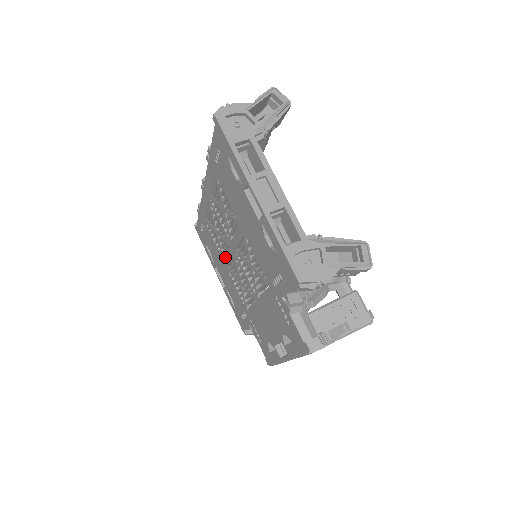
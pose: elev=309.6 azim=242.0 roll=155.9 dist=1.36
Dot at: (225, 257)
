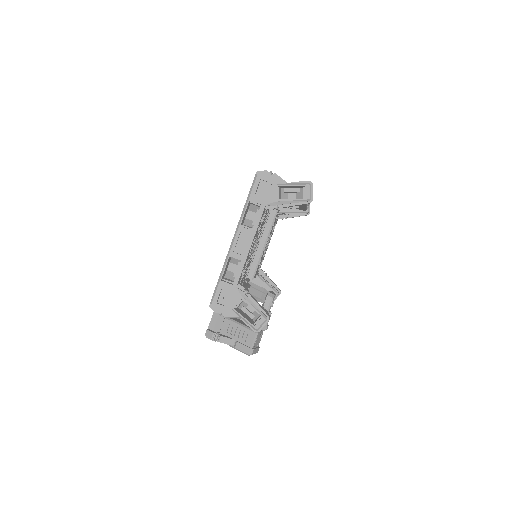
Dot at: occluded
